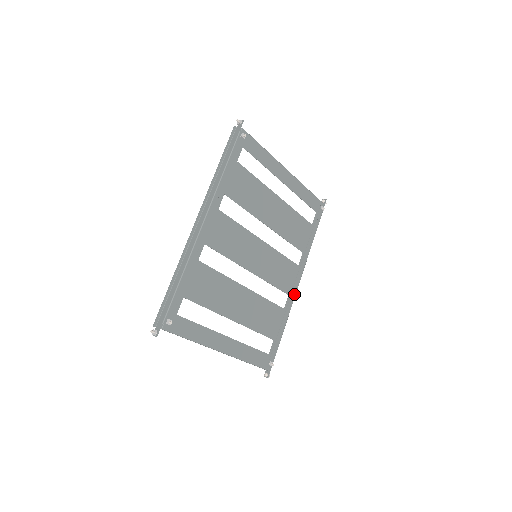
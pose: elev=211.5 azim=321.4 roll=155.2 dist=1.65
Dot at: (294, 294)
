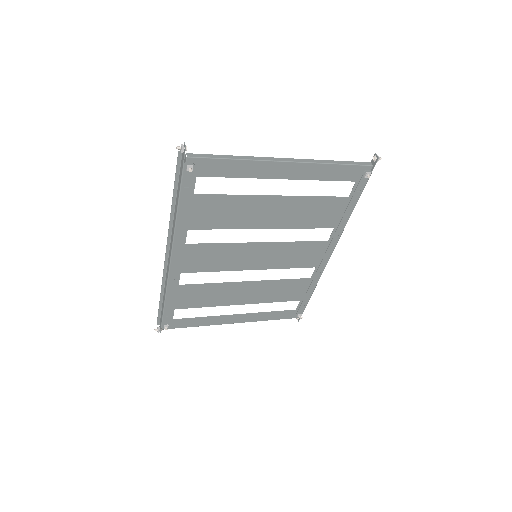
Dot at: (324, 264)
